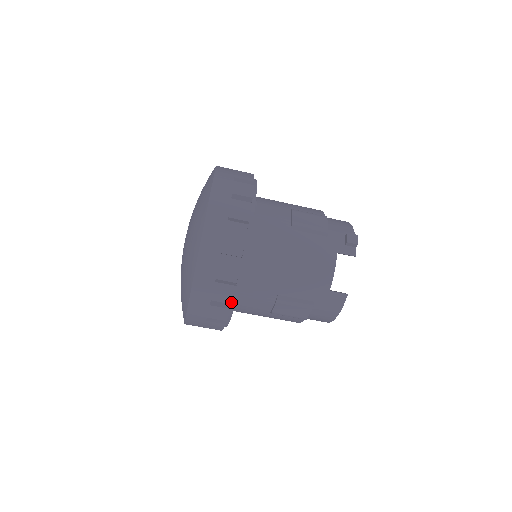
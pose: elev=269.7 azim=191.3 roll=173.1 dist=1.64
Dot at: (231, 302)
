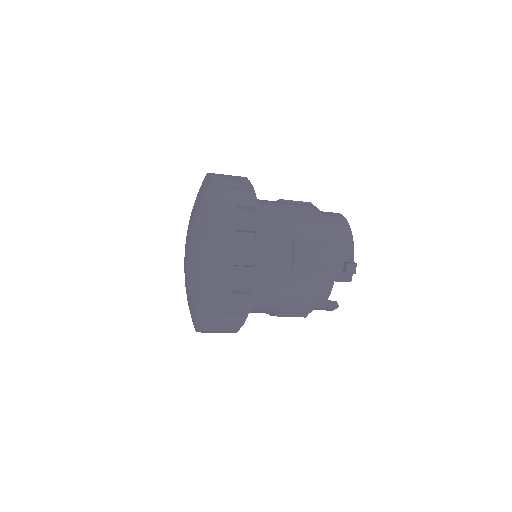
Dot at: occluded
